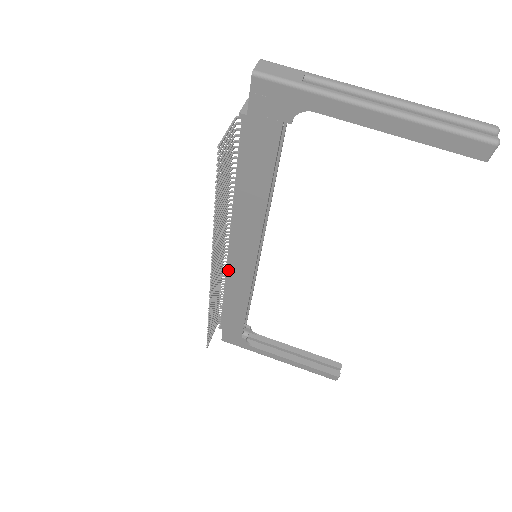
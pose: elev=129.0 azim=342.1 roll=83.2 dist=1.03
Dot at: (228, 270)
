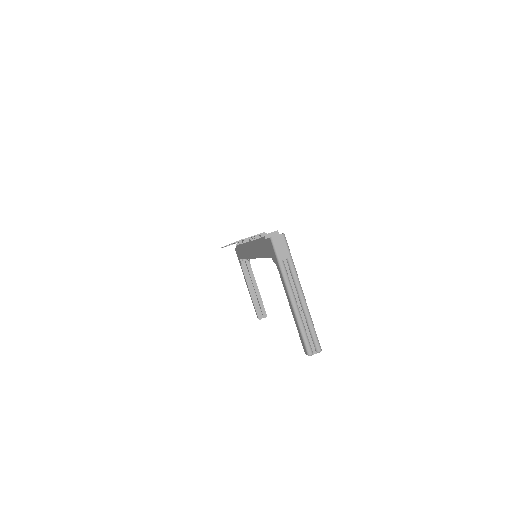
Dot at: (245, 244)
